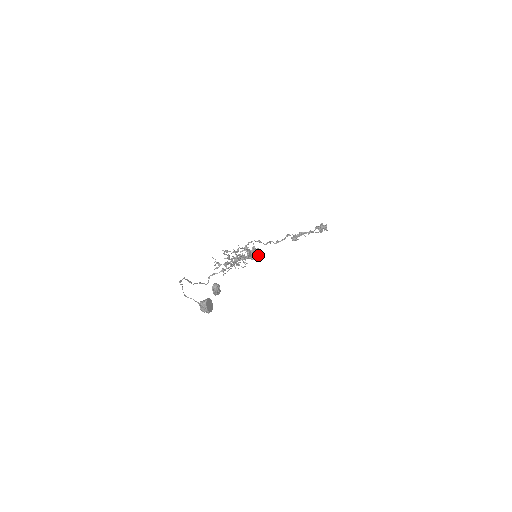
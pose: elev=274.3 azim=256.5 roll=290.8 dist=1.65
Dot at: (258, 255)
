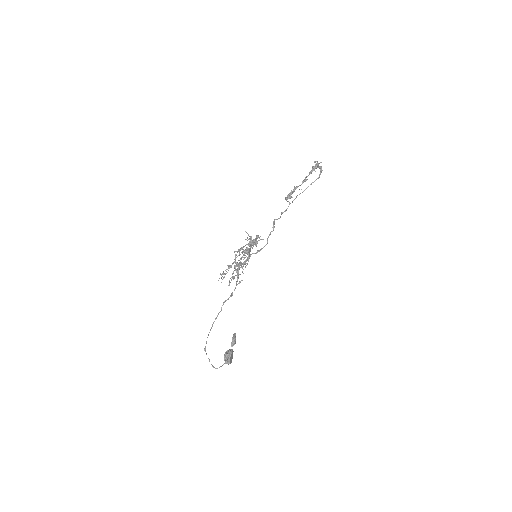
Dot at: occluded
